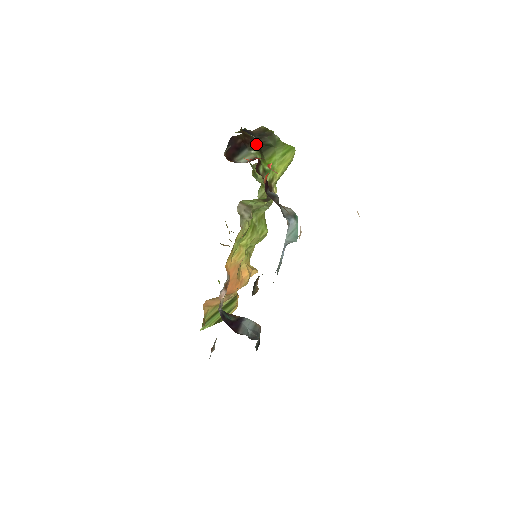
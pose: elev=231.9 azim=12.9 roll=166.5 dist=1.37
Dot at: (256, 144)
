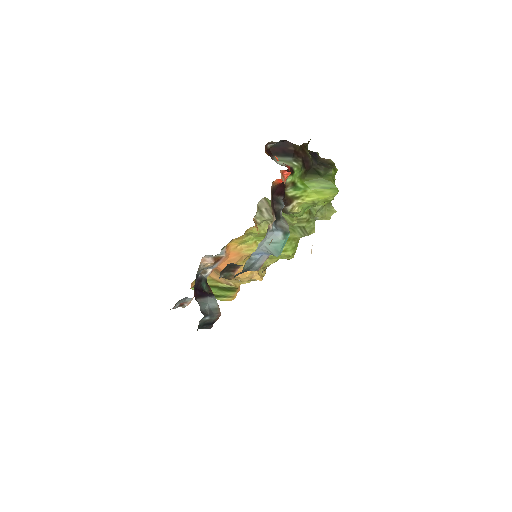
Dot at: (307, 163)
